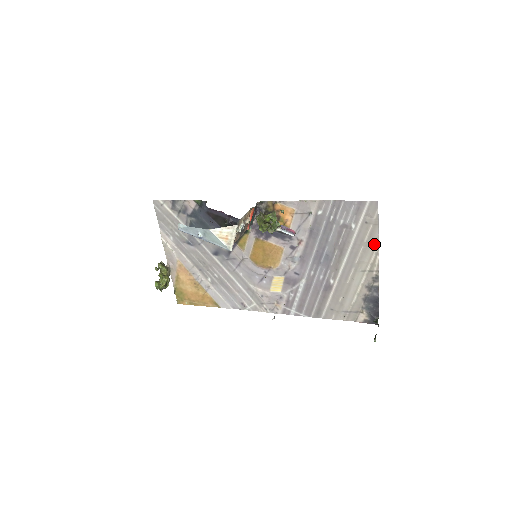
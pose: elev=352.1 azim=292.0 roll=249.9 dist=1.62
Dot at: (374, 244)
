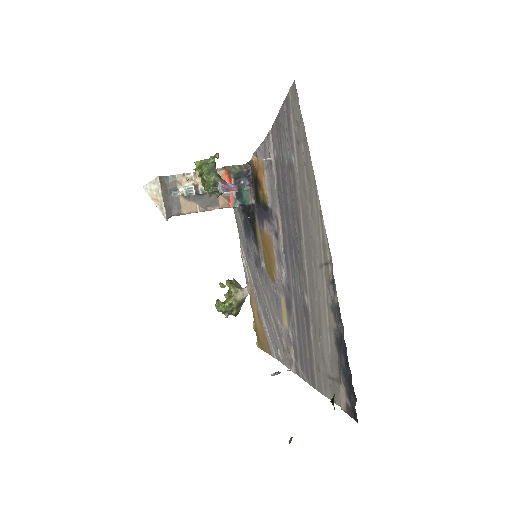
Dot at: (314, 190)
